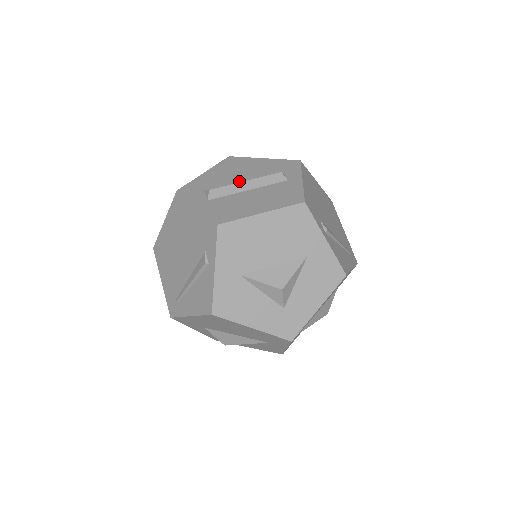
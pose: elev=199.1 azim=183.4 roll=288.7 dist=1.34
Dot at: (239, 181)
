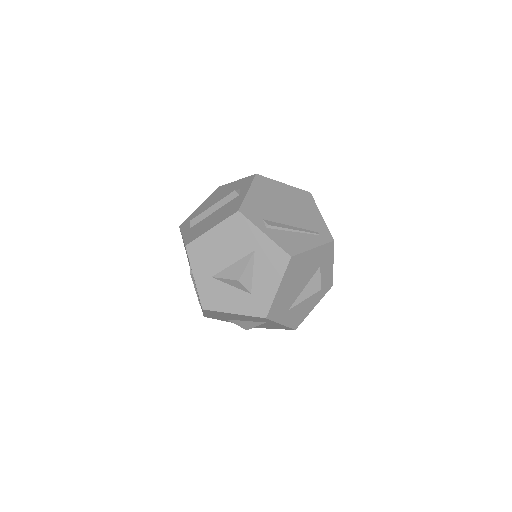
Dot at: occluded
